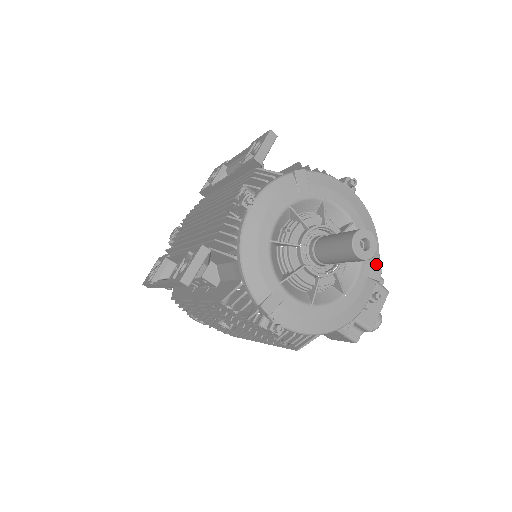
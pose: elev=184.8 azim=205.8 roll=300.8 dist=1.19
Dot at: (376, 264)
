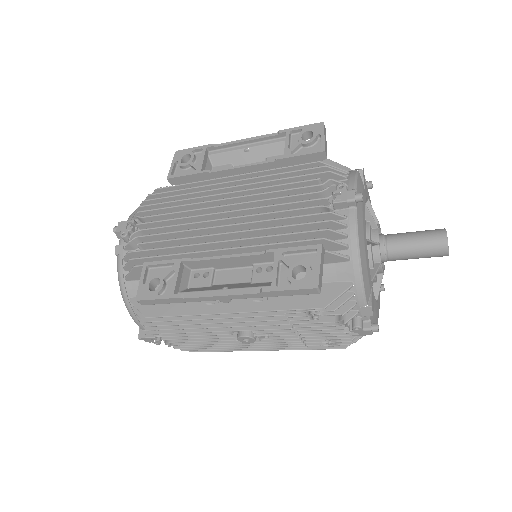
Dot at: occluded
